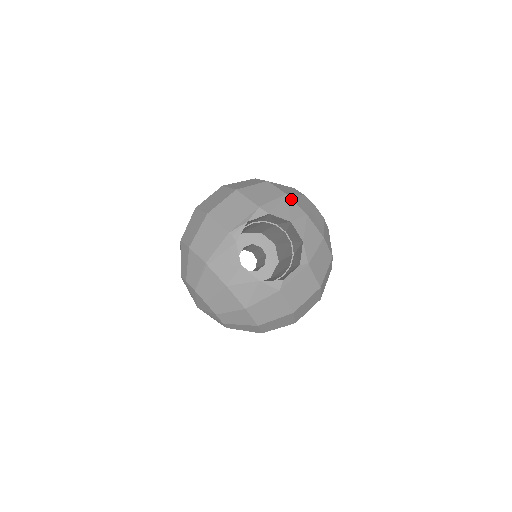
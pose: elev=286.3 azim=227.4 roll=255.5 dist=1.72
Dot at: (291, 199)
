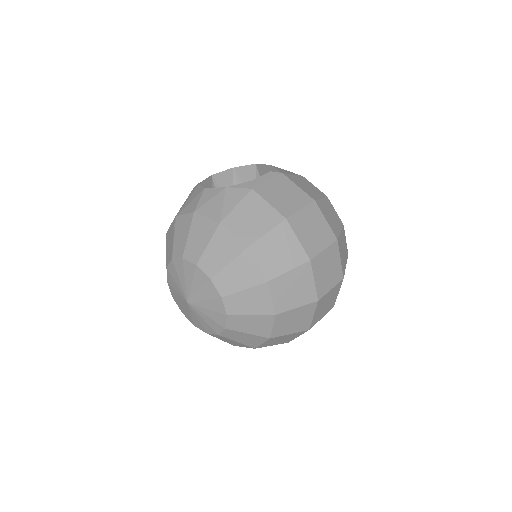
Dot at: occluded
